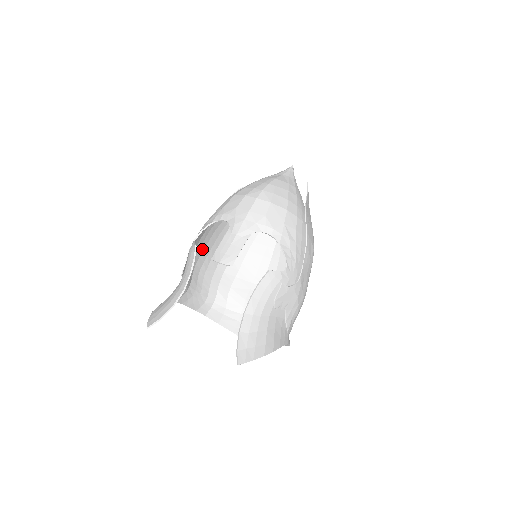
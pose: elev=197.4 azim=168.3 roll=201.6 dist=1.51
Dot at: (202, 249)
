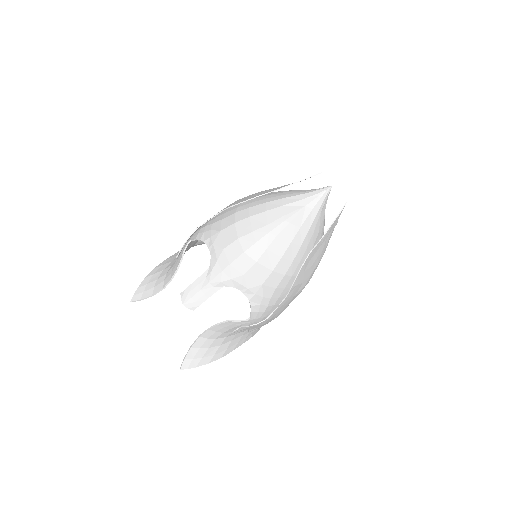
Dot at: occluded
